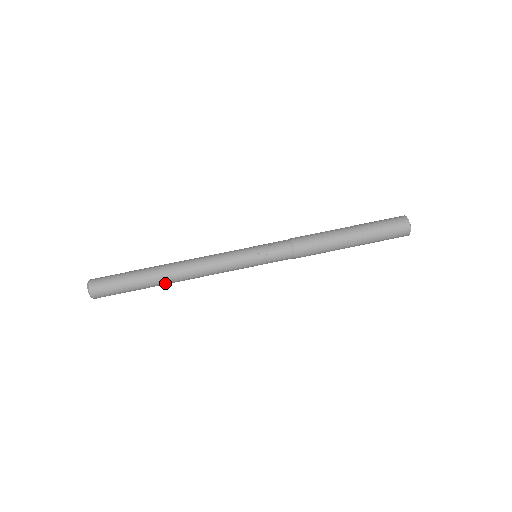
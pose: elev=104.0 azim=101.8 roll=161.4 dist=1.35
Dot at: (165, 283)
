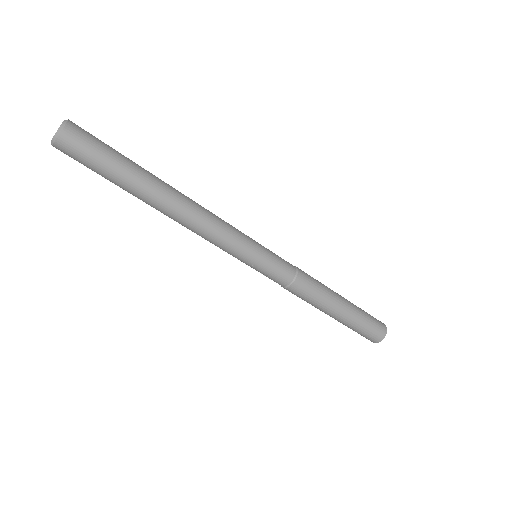
Dot at: occluded
